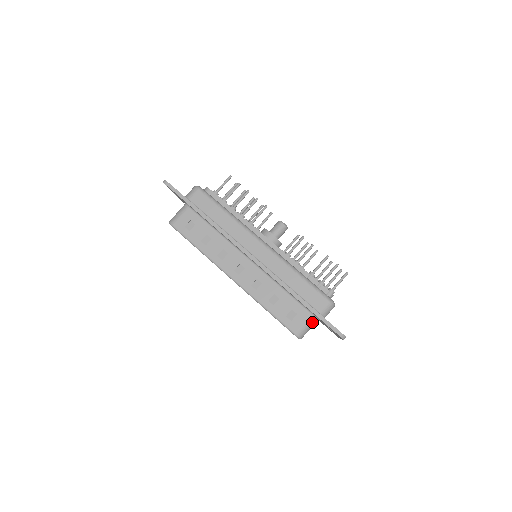
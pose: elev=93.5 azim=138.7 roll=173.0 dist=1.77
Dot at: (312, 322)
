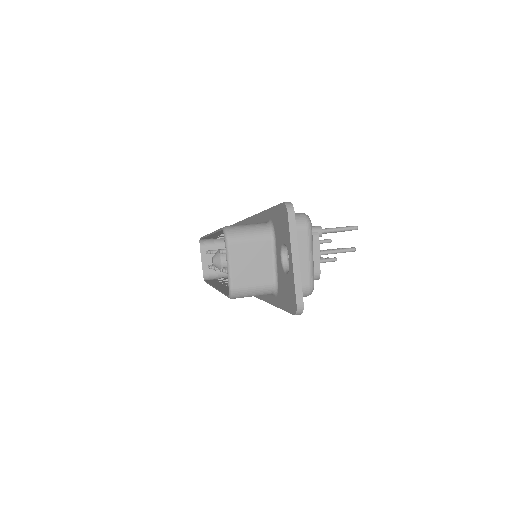
Dot at: (261, 228)
